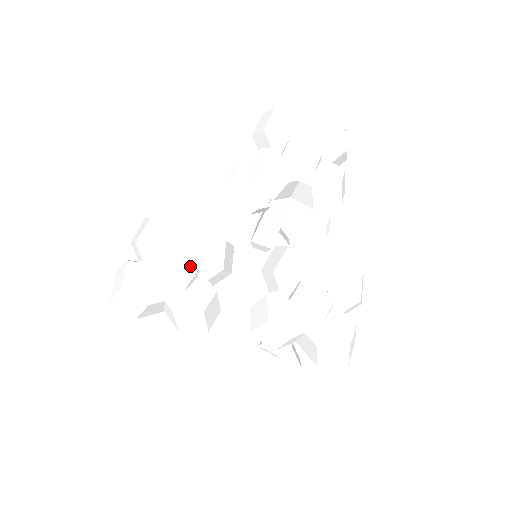
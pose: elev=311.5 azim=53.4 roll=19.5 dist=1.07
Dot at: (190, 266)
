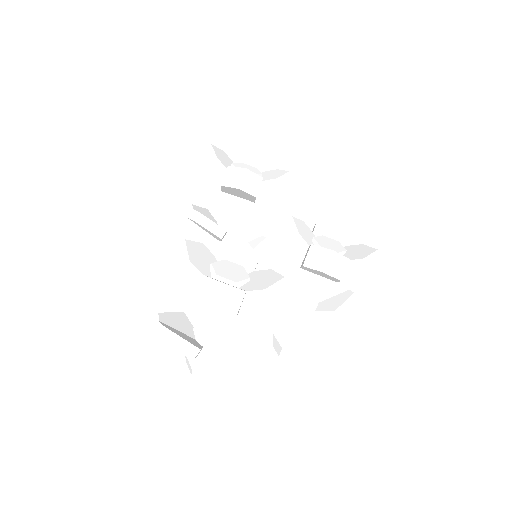
Dot at: (236, 266)
